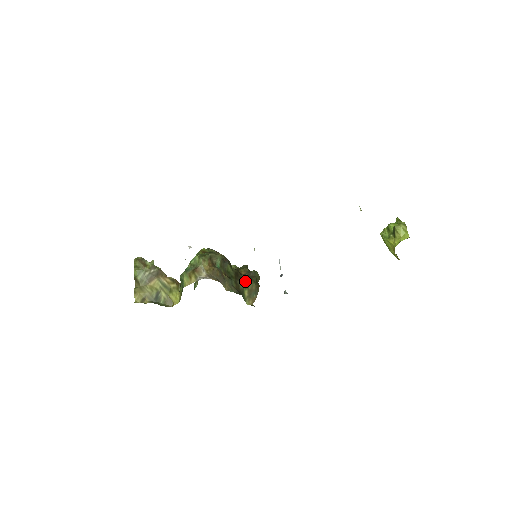
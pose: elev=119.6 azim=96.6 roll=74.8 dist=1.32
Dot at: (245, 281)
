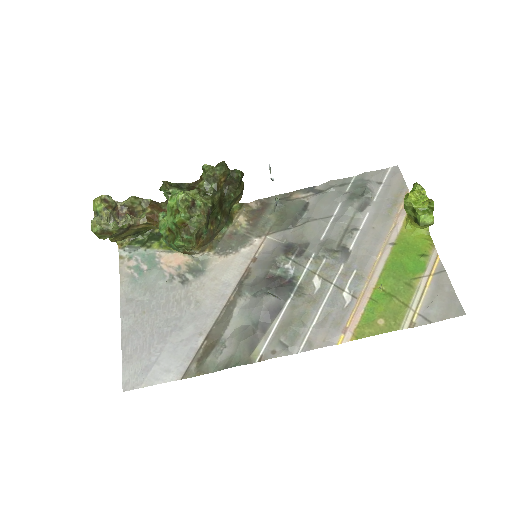
Dot at: (230, 201)
